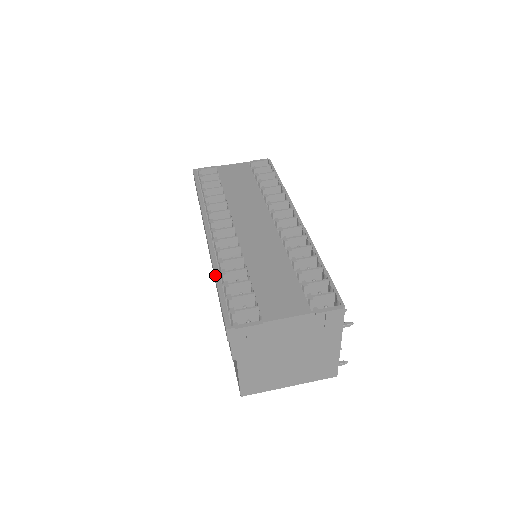
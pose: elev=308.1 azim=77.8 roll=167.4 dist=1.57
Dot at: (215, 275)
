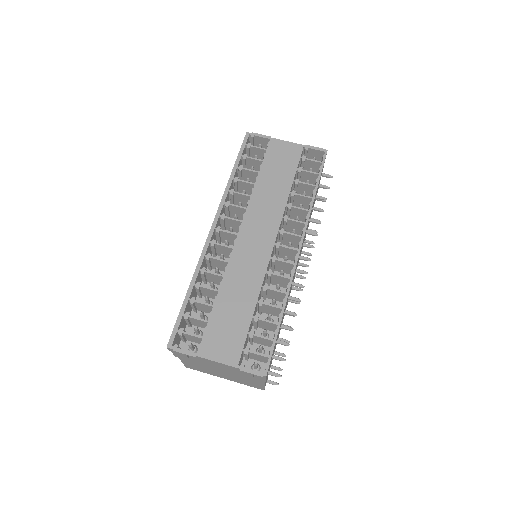
Dot at: (190, 285)
